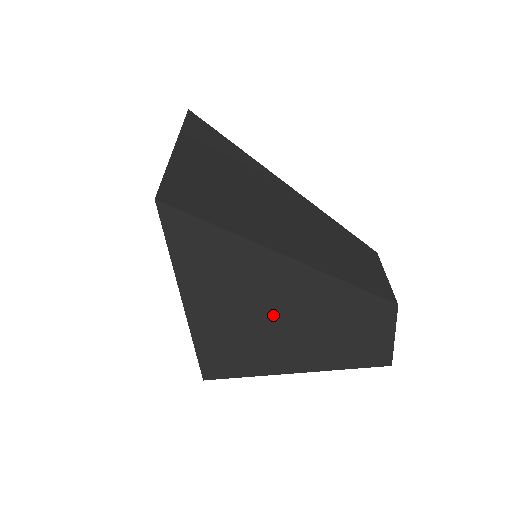
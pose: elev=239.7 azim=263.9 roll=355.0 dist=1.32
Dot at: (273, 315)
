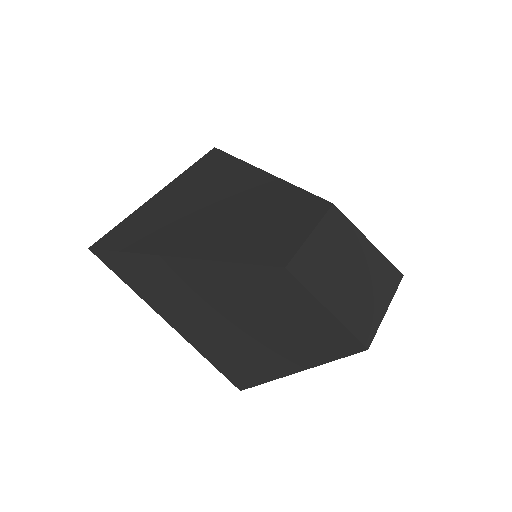
Dot at: (215, 315)
